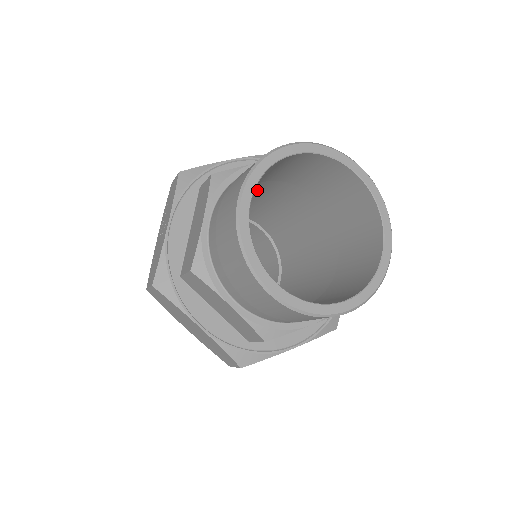
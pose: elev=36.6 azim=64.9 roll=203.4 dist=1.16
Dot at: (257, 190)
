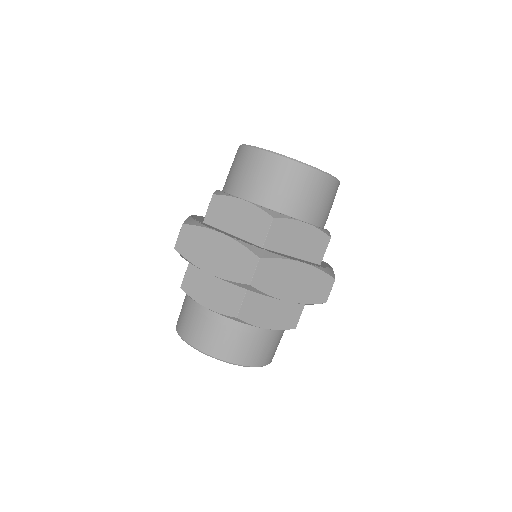
Dot at: occluded
